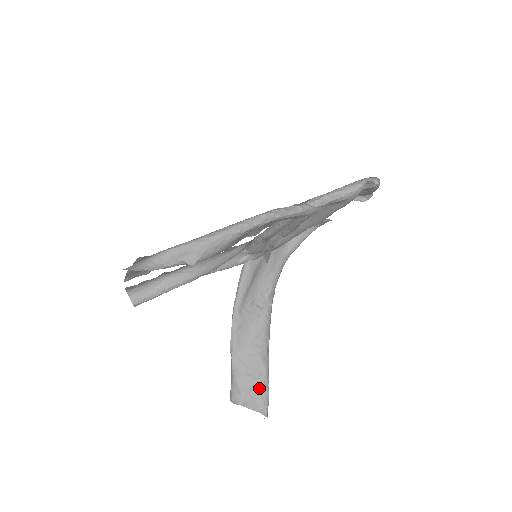
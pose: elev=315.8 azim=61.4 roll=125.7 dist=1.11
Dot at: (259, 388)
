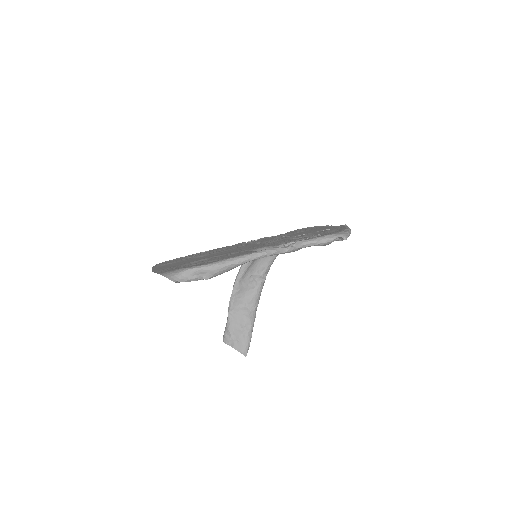
Dot at: (244, 337)
